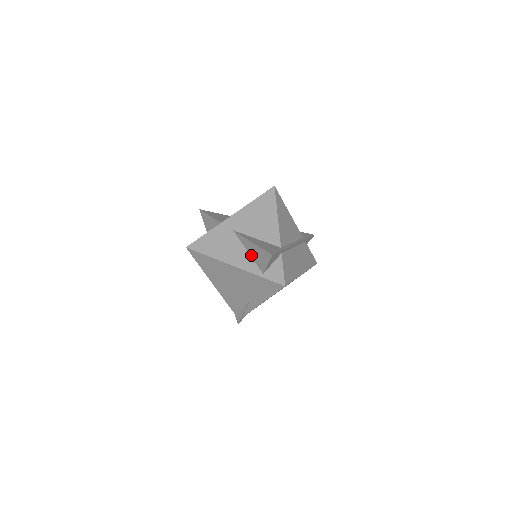
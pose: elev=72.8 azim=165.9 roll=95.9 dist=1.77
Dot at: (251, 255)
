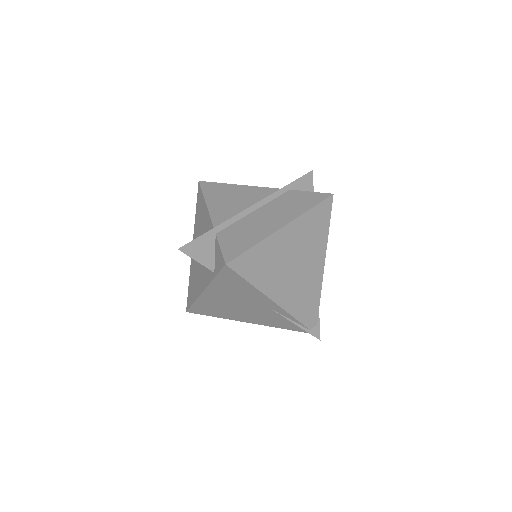
Dot at: occluded
